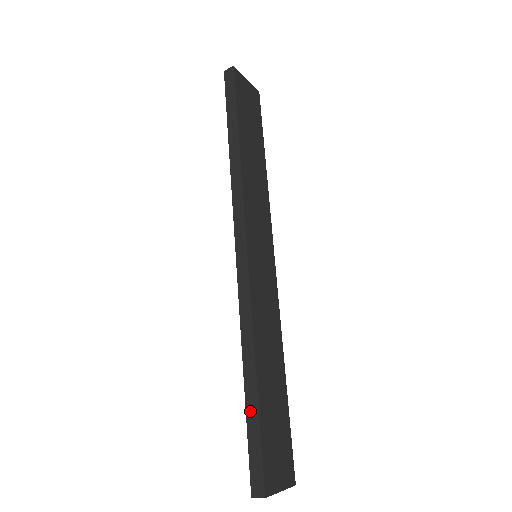
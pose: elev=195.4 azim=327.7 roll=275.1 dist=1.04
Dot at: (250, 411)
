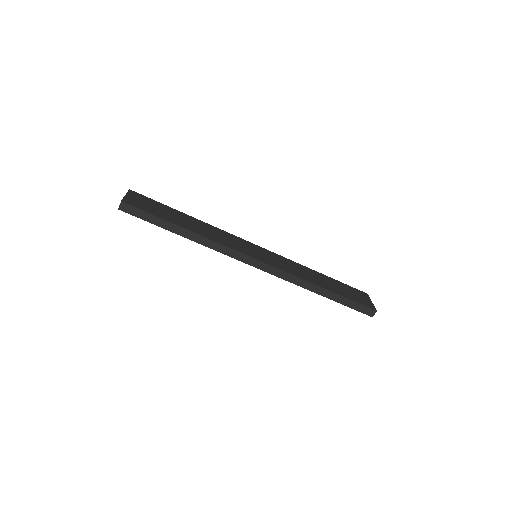
Dot at: (339, 300)
